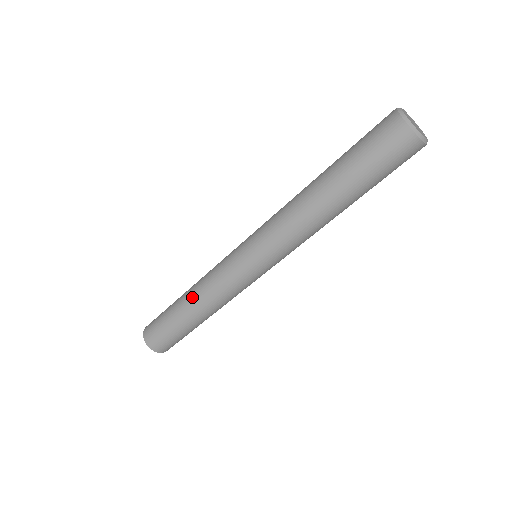
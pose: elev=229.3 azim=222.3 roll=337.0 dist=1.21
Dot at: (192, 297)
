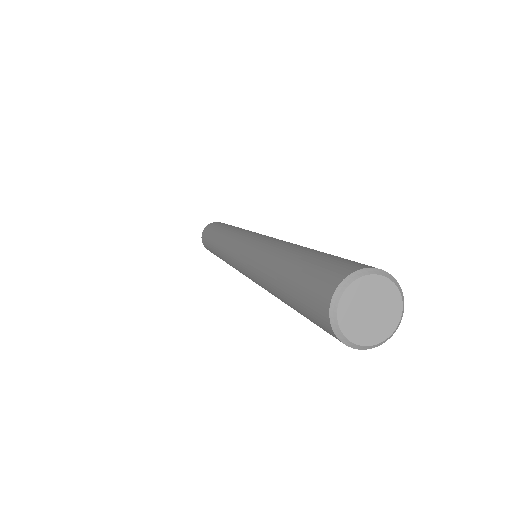
Dot at: occluded
